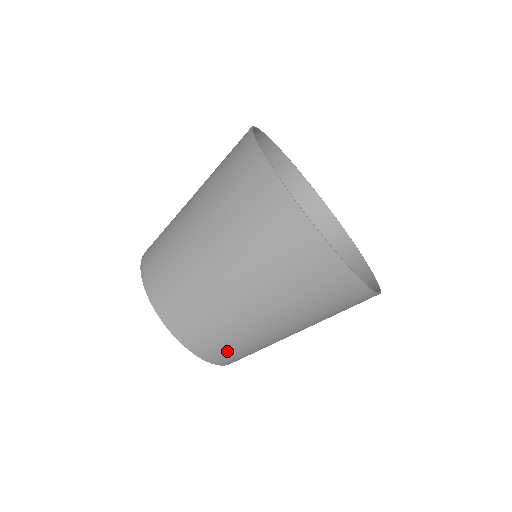
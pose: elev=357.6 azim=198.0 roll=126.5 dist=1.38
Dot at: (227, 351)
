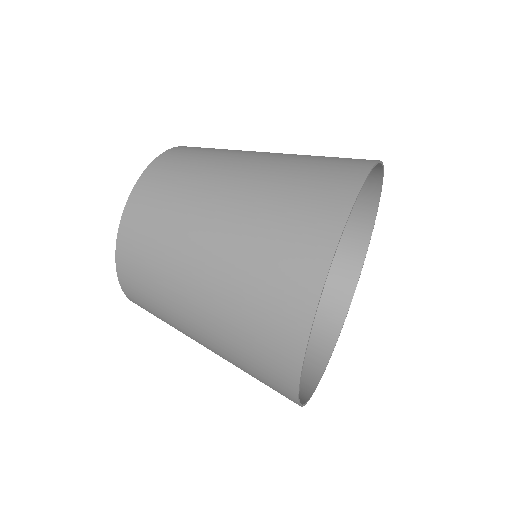
Dot at: occluded
